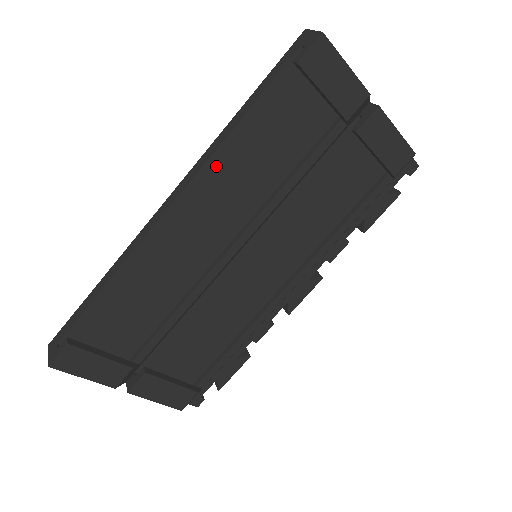
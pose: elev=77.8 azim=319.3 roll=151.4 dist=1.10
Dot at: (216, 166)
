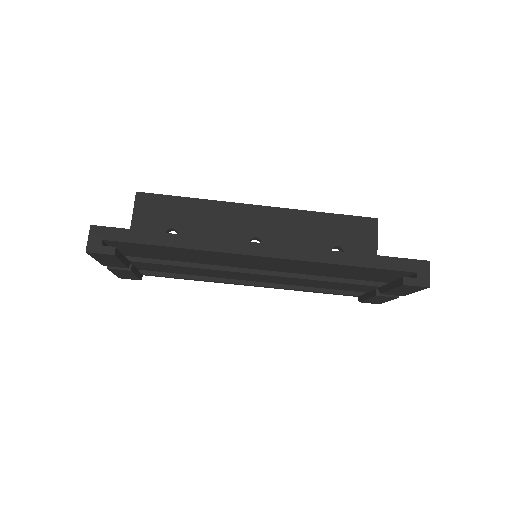
Dot at: (308, 263)
